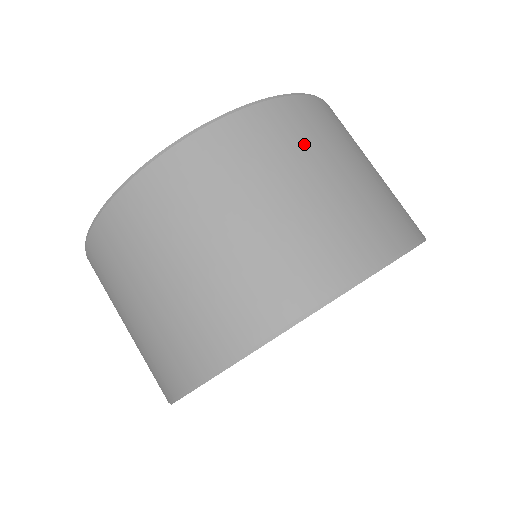
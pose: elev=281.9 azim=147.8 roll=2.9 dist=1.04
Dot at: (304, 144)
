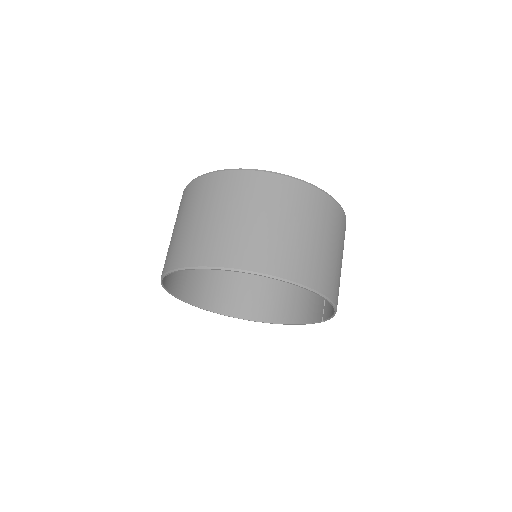
Dot at: (333, 227)
